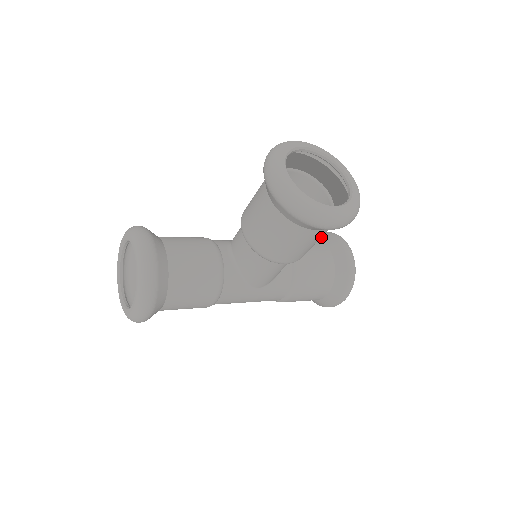
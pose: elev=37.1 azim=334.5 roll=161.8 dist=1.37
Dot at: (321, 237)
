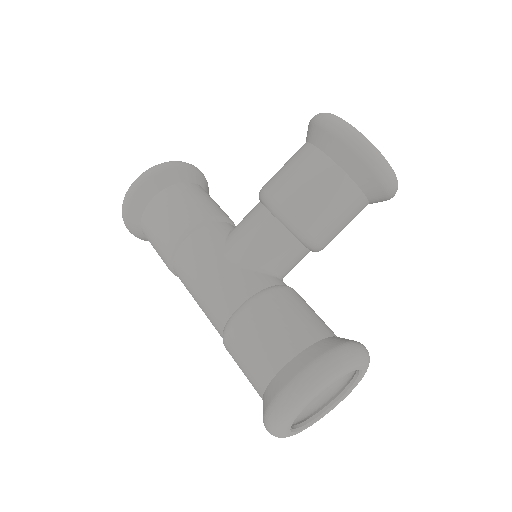
Dot at: occluded
